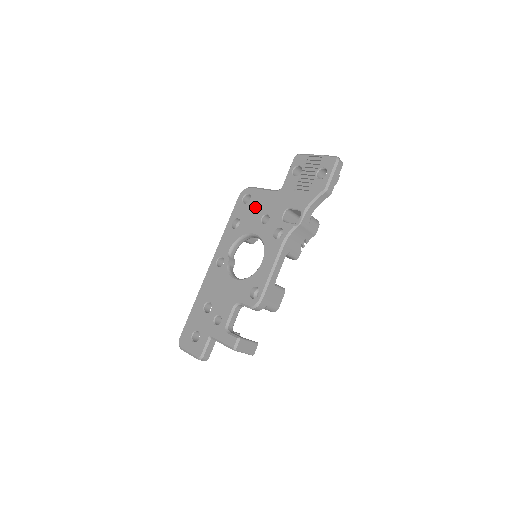
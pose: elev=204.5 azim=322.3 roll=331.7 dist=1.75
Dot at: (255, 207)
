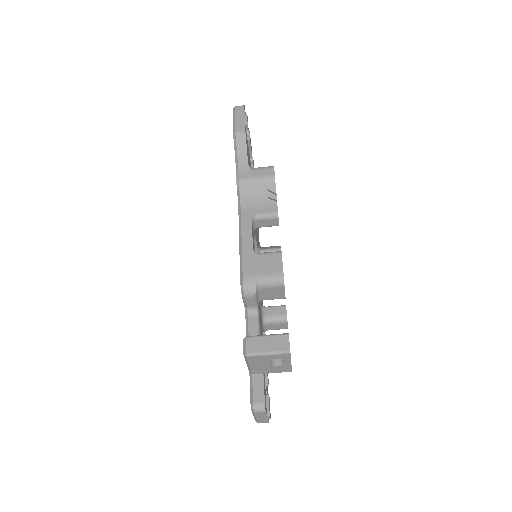
Dot at: occluded
